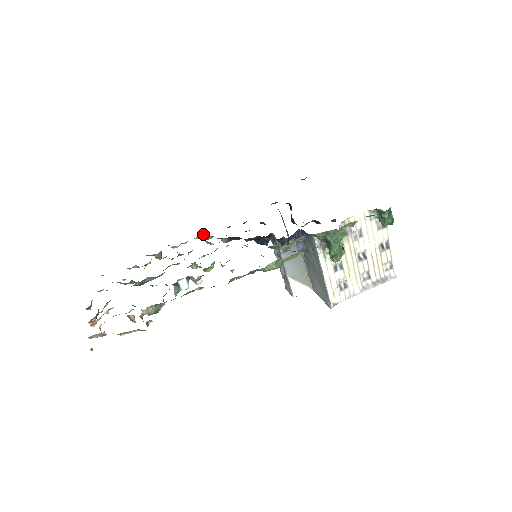
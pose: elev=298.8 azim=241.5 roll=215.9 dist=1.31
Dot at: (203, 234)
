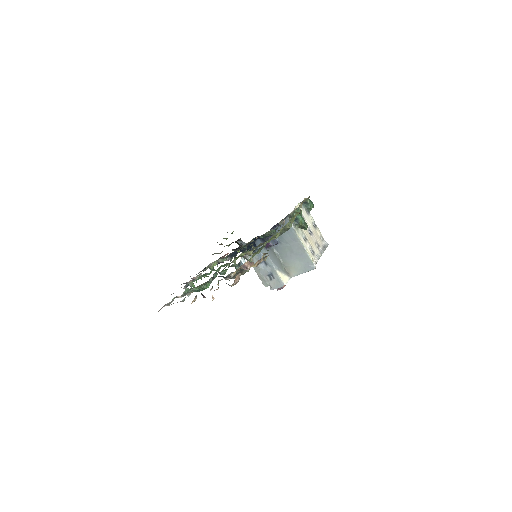
Dot at: (210, 264)
